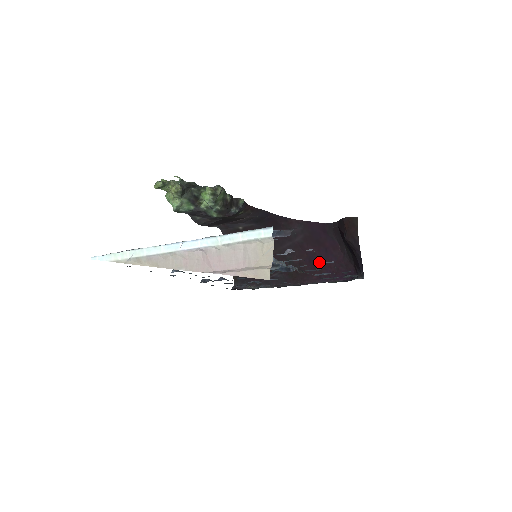
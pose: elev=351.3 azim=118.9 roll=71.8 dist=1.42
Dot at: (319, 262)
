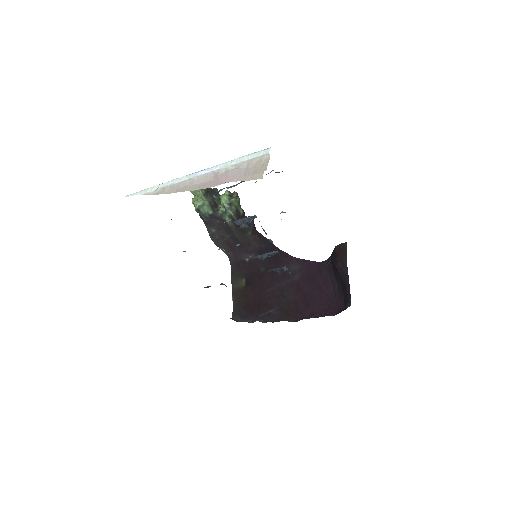
Dot at: (313, 300)
